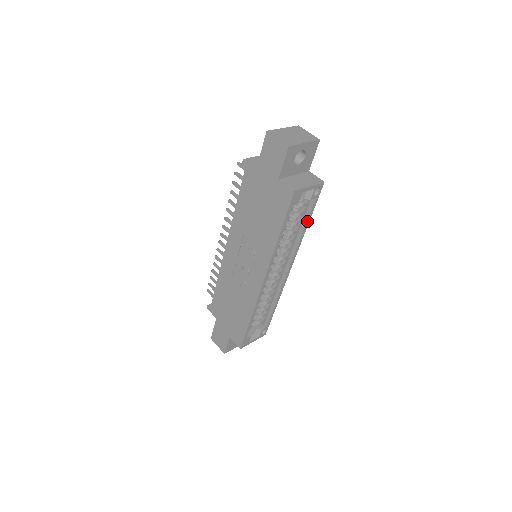
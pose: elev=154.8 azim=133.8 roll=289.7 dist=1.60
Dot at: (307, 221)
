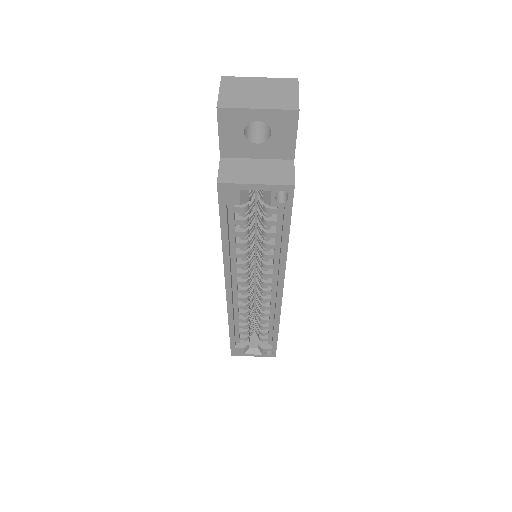
Dot at: (283, 237)
